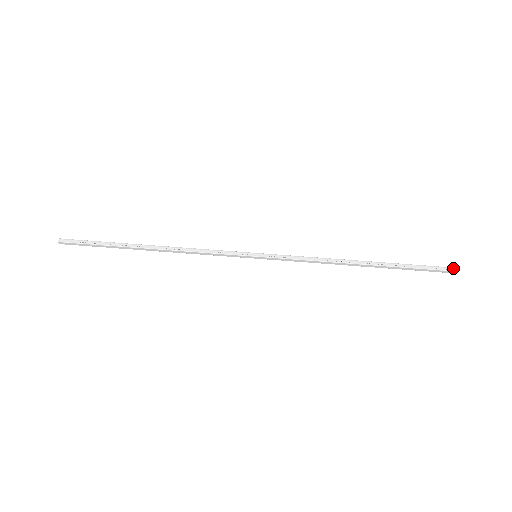
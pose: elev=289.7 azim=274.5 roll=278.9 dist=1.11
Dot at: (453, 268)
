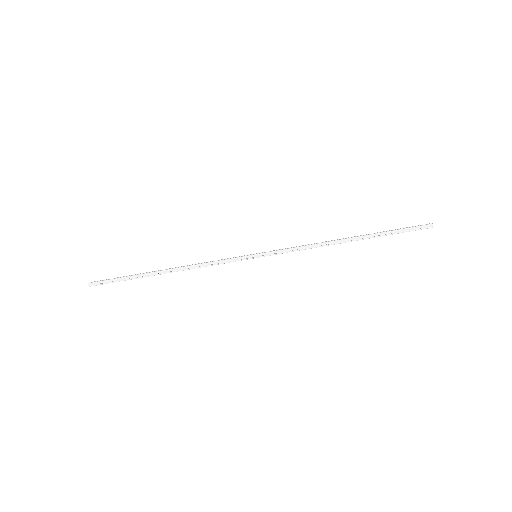
Dot at: (428, 225)
